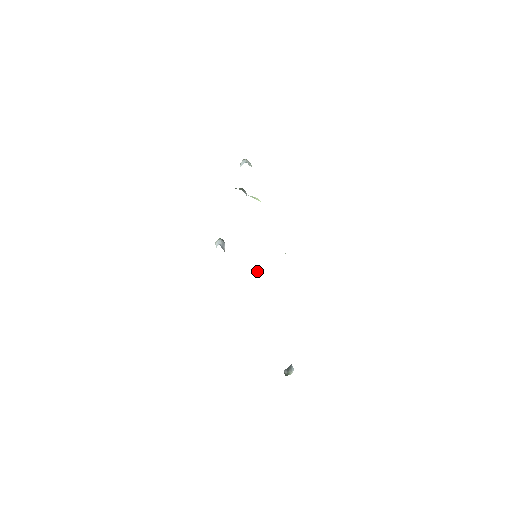
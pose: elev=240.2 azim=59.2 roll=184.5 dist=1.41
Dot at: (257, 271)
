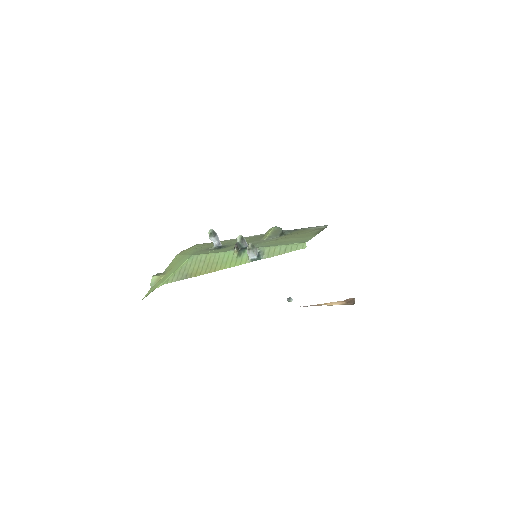
Dot at: (248, 239)
